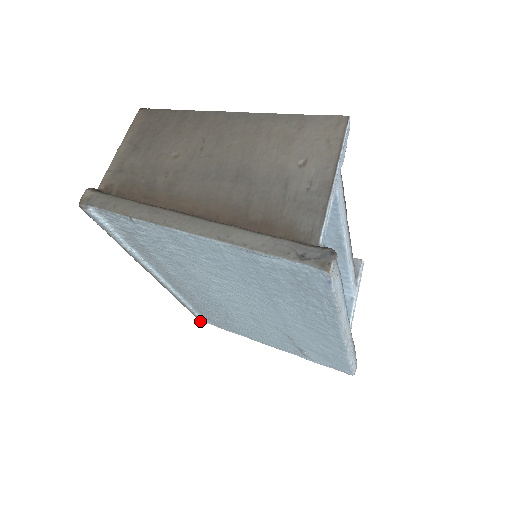
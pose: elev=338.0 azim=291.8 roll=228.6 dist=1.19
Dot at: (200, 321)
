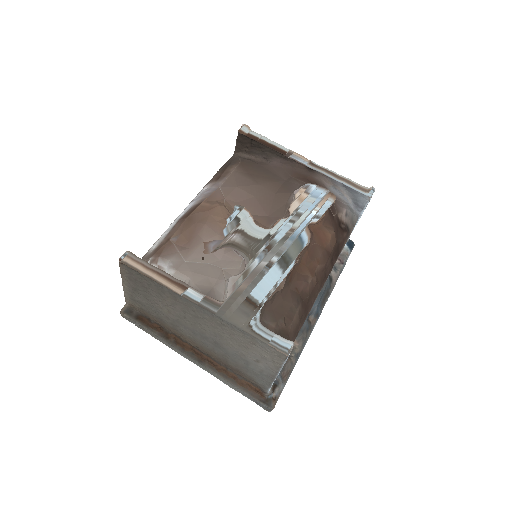
Dot at: occluded
